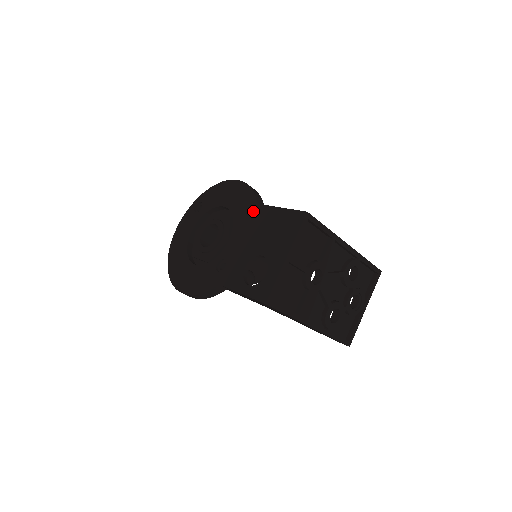
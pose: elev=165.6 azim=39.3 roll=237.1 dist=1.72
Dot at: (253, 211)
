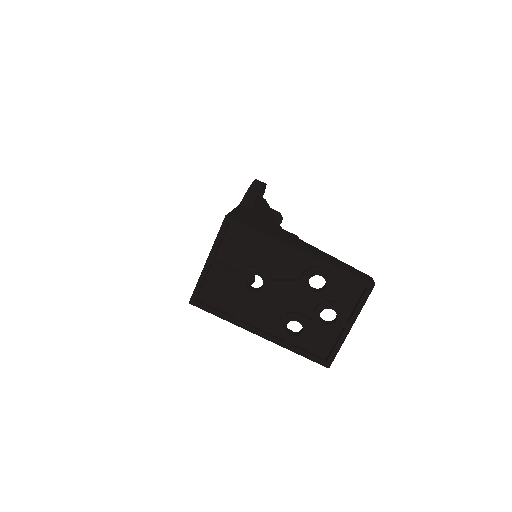
Dot at: occluded
